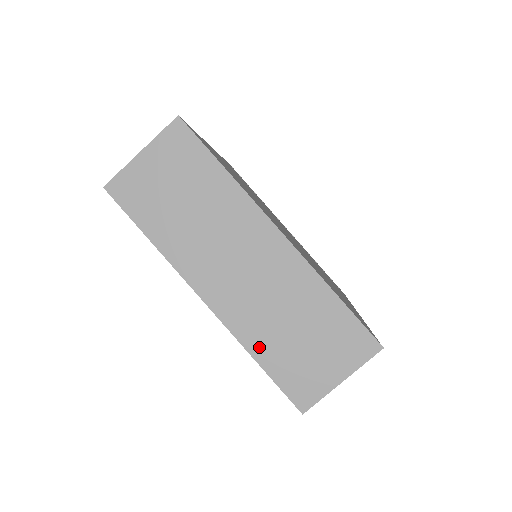
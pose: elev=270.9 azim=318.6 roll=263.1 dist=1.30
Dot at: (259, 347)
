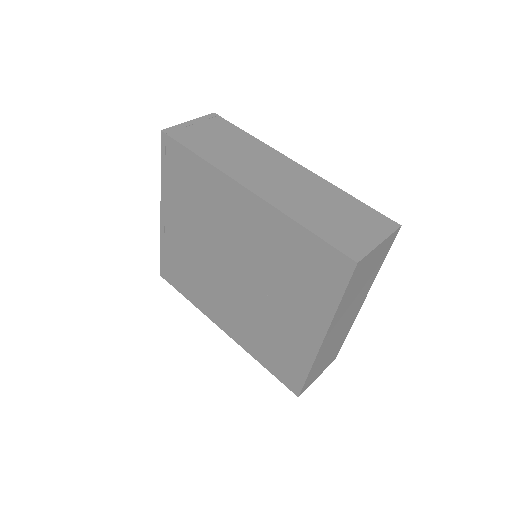
Dot at: (315, 366)
